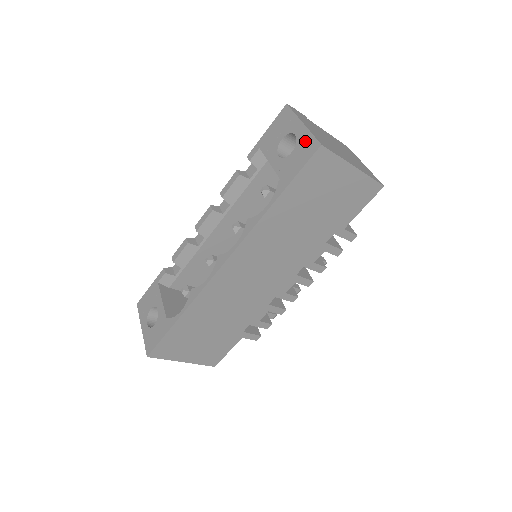
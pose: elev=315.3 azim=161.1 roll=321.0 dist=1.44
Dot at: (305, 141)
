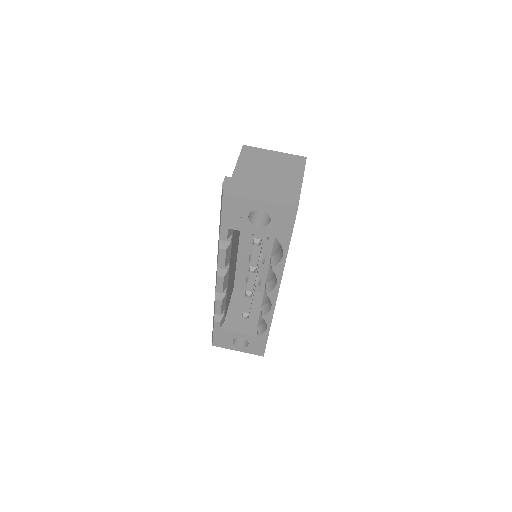
Dot at: (278, 211)
